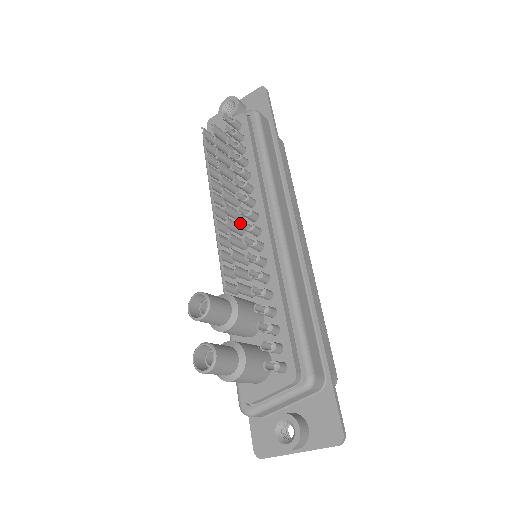
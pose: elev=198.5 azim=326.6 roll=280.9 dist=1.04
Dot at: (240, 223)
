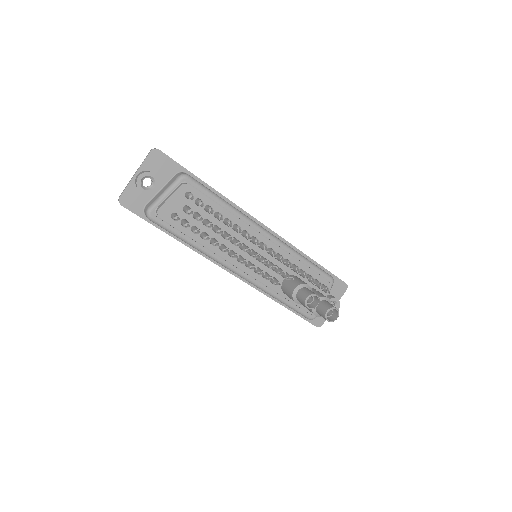
Dot at: (264, 250)
